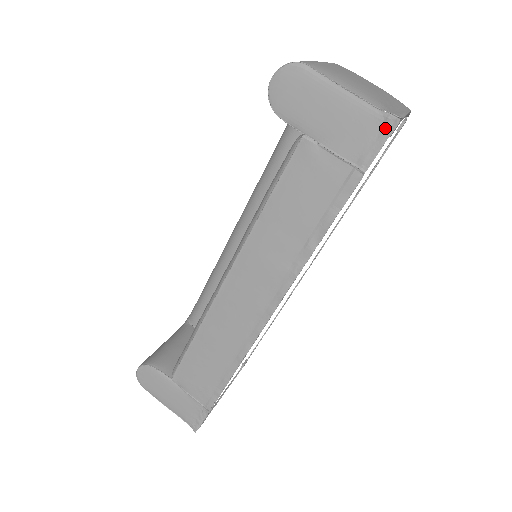
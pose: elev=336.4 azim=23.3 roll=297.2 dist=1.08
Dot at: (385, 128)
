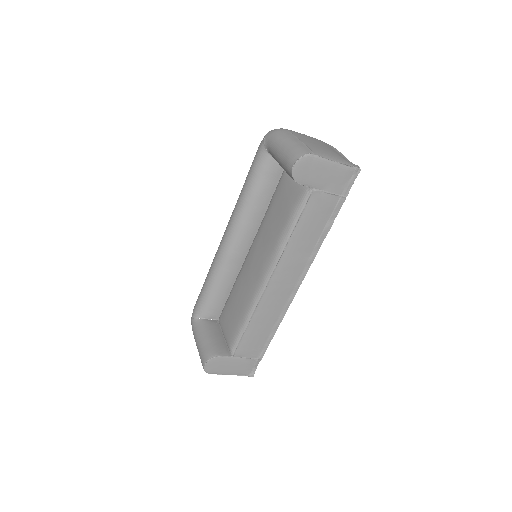
Dot at: (354, 174)
